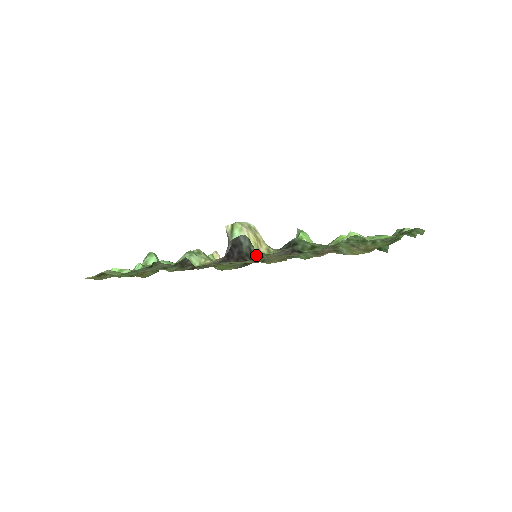
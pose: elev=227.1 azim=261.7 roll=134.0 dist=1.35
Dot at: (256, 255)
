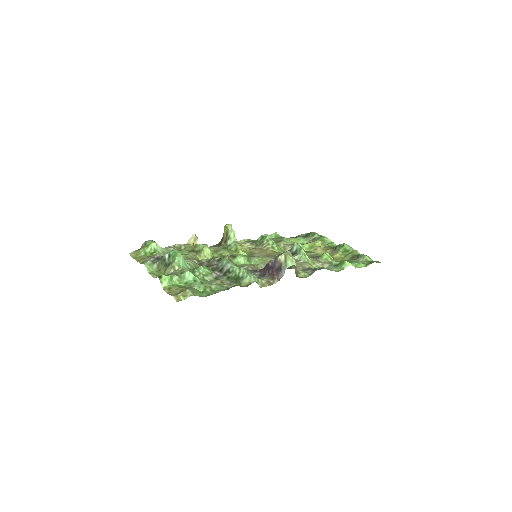
Dot at: occluded
